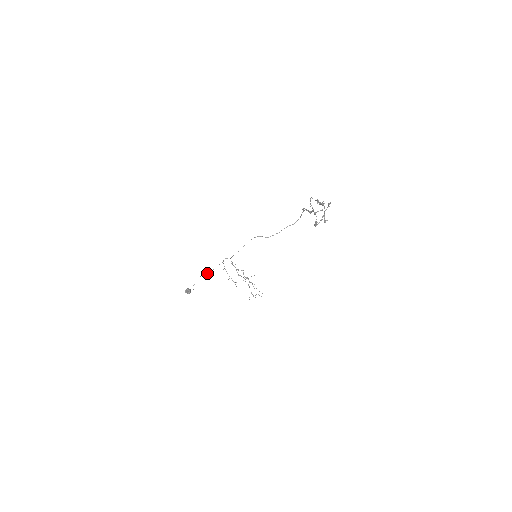
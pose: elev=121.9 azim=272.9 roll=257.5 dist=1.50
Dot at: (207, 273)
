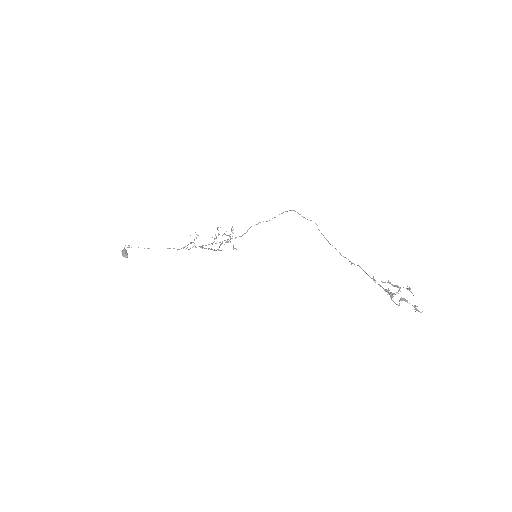
Dot at: occluded
